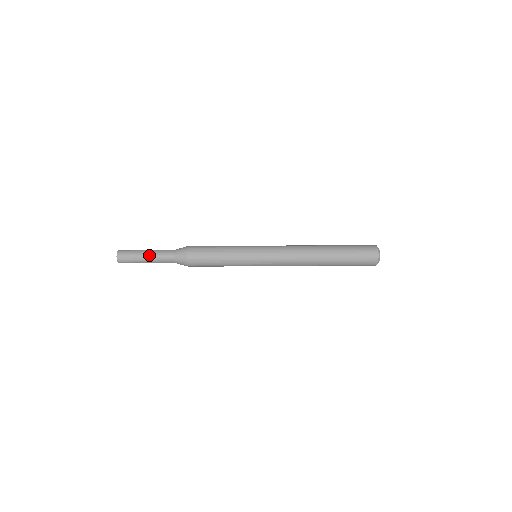
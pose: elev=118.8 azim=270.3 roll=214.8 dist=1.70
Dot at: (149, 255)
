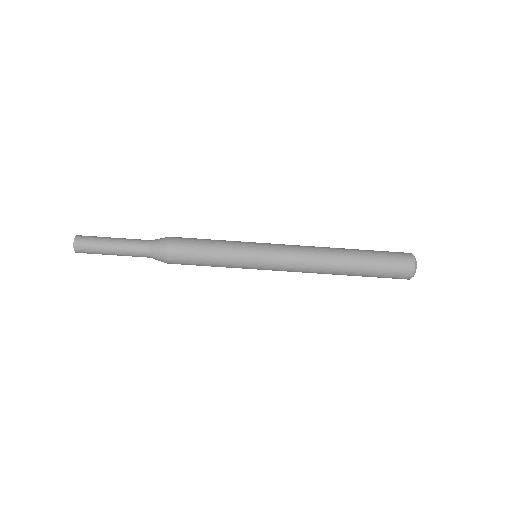
Dot at: (116, 253)
